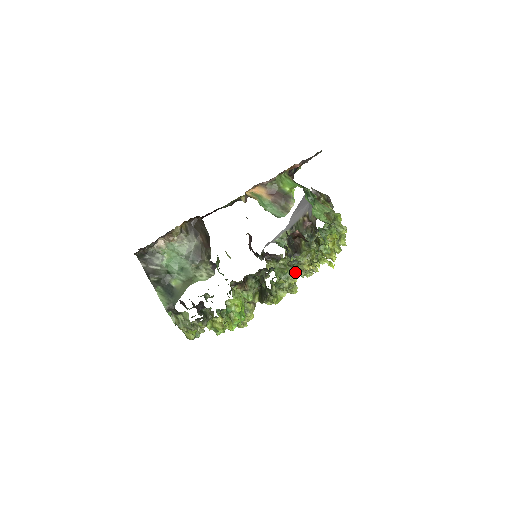
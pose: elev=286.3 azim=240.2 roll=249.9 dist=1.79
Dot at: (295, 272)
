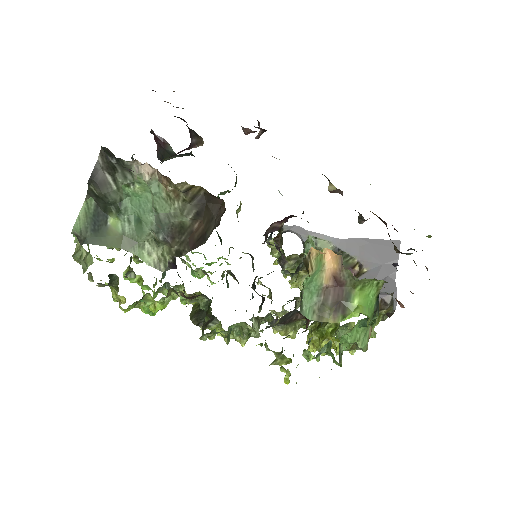
Dot at: (255, 335)
